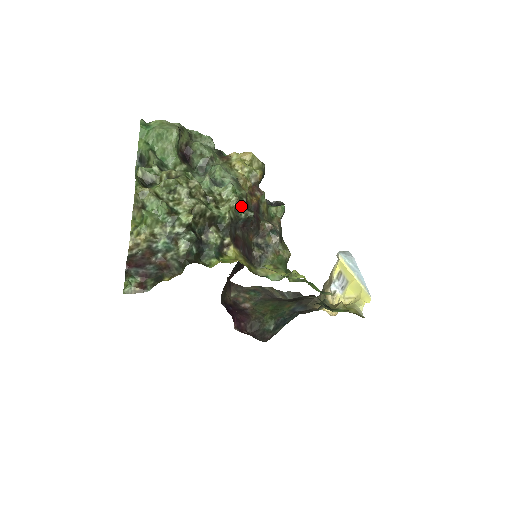
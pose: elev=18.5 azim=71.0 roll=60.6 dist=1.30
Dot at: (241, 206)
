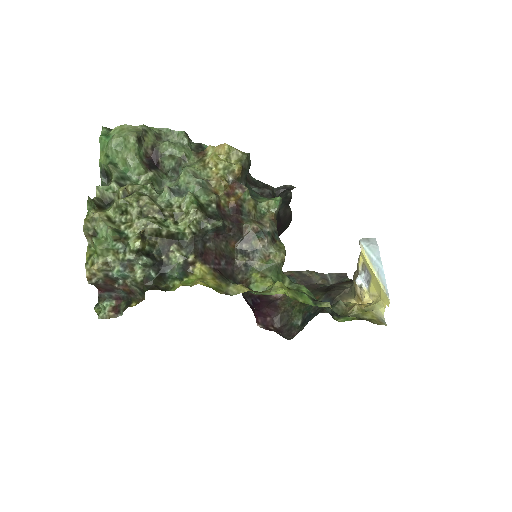
Dot at: (207, 216)
